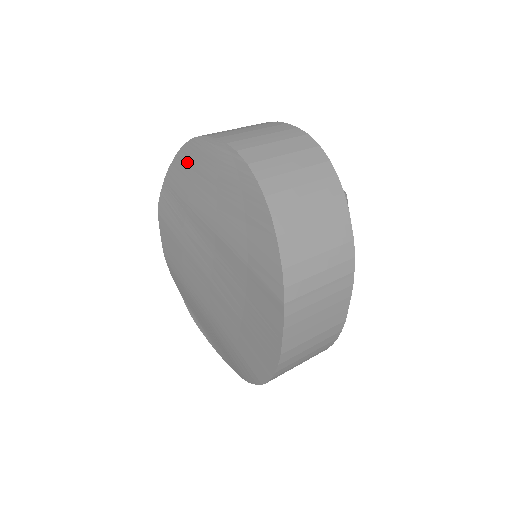
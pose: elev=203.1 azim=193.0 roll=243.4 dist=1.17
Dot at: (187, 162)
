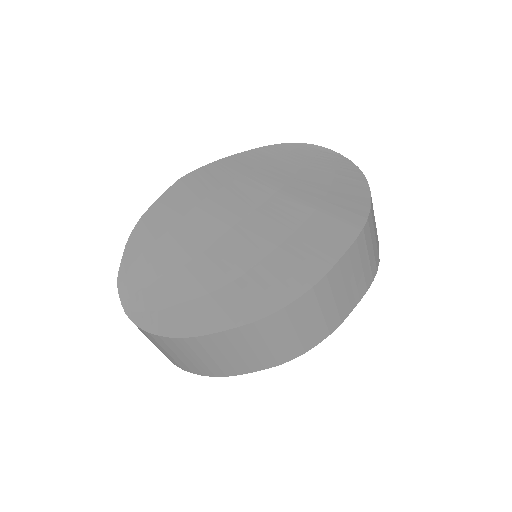
Dot at: (267, 153)
